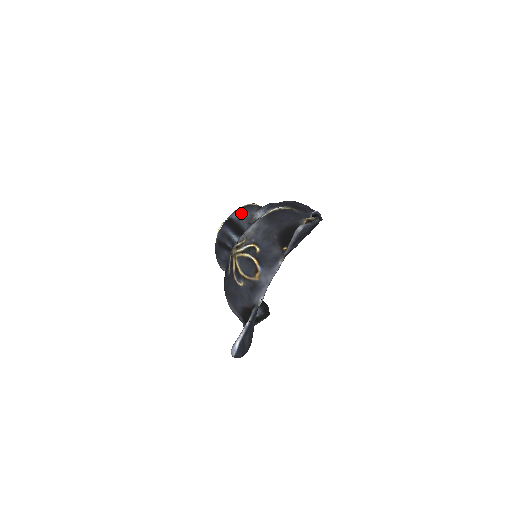
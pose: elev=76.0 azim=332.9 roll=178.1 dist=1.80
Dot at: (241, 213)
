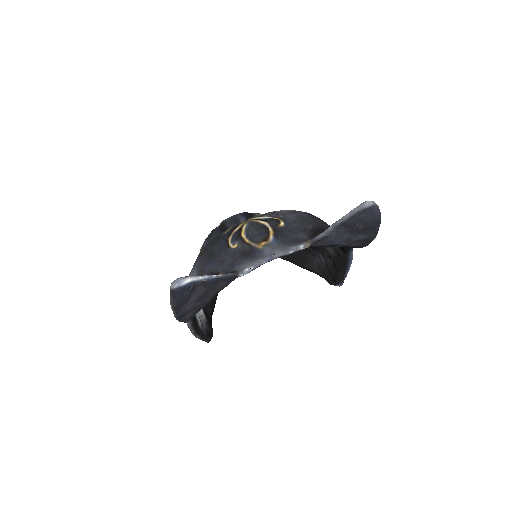
Dot at: occluded
